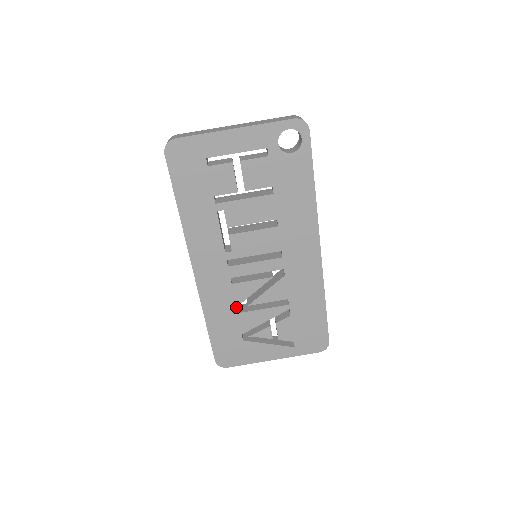
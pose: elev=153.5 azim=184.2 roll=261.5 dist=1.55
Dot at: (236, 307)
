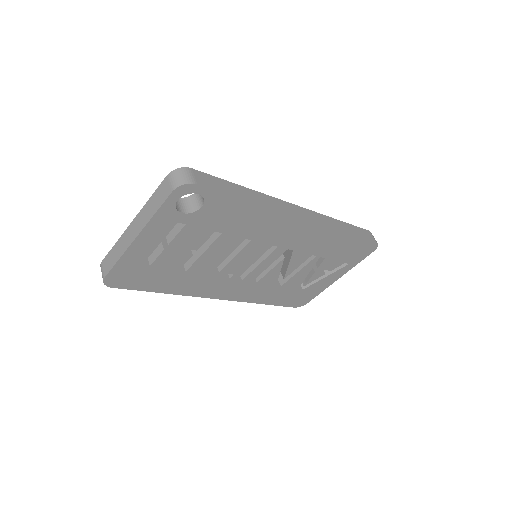
Dot at: (276, 285)
